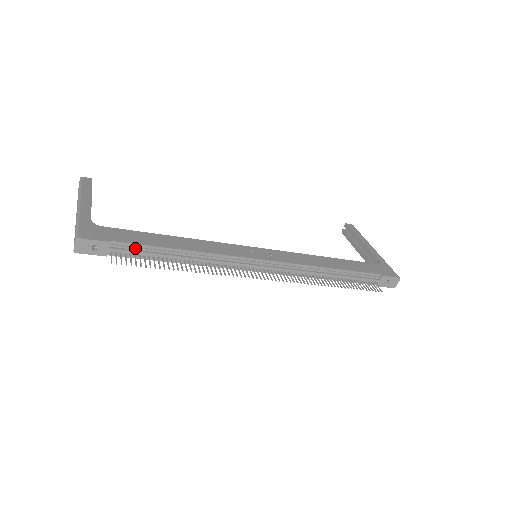
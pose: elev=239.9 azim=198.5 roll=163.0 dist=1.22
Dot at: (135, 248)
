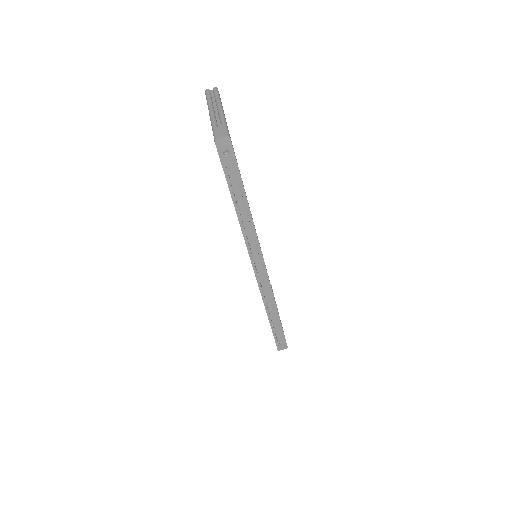
Dot at: (237, 180)
